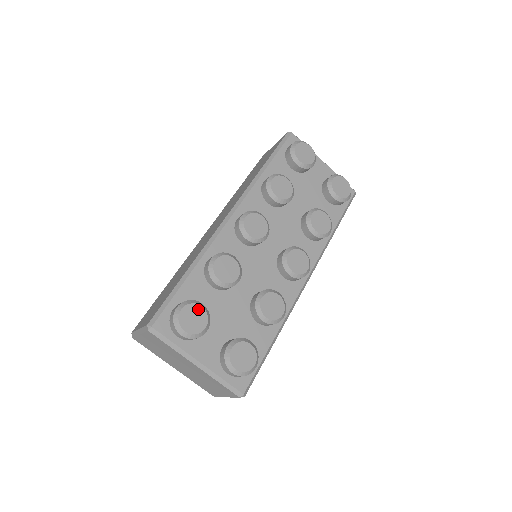
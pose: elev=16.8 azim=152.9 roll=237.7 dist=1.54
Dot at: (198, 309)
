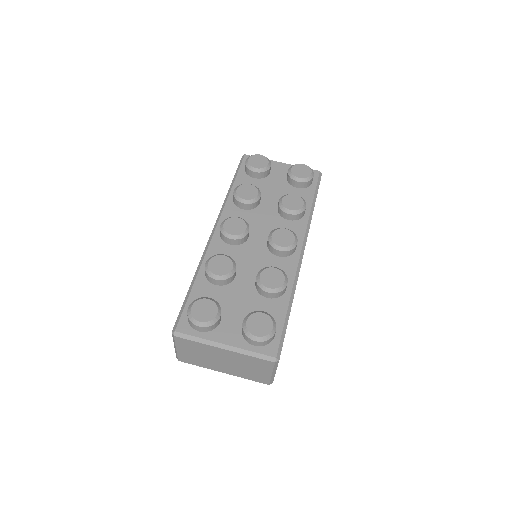
Dot at: (206, 302)
